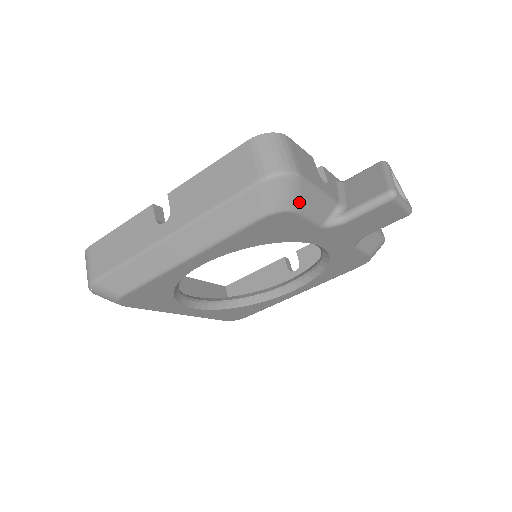
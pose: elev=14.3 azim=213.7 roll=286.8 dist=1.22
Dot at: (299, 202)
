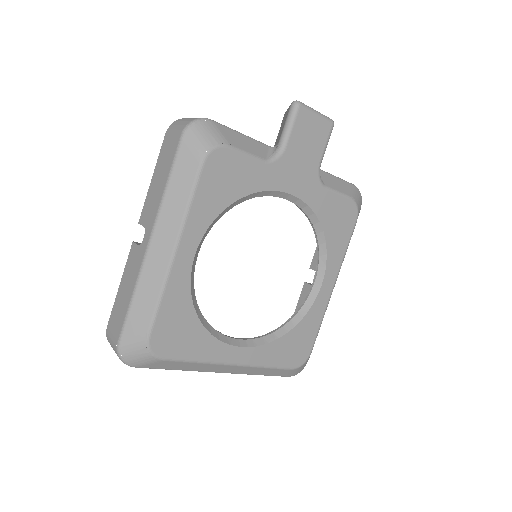
Dot at: (224, 138)
